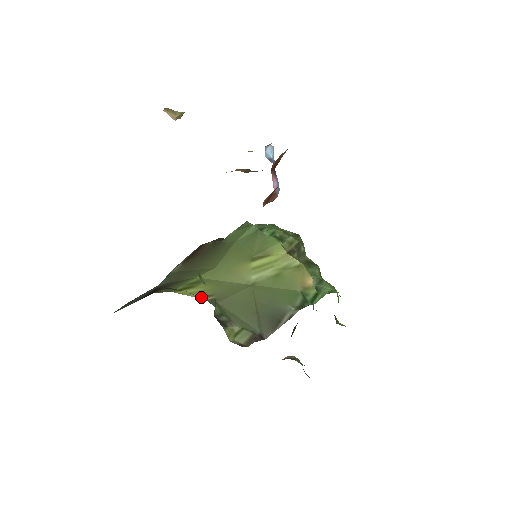
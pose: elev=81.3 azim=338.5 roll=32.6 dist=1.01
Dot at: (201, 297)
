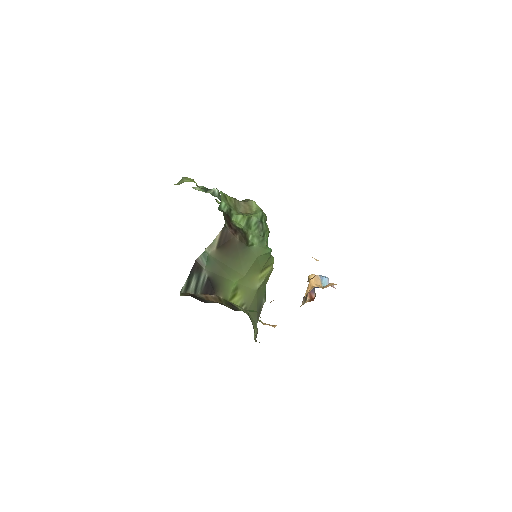
Dot at: (244, 310)
